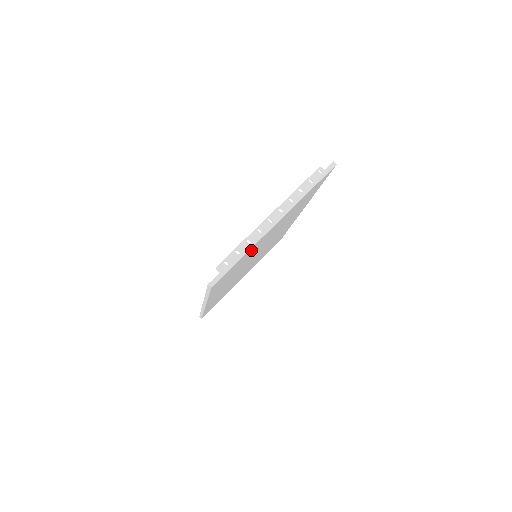
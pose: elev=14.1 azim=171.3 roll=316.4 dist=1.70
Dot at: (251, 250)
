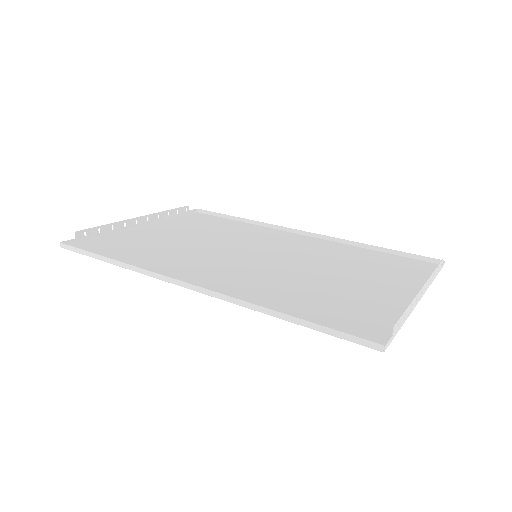
Dot at: (381, 307)
